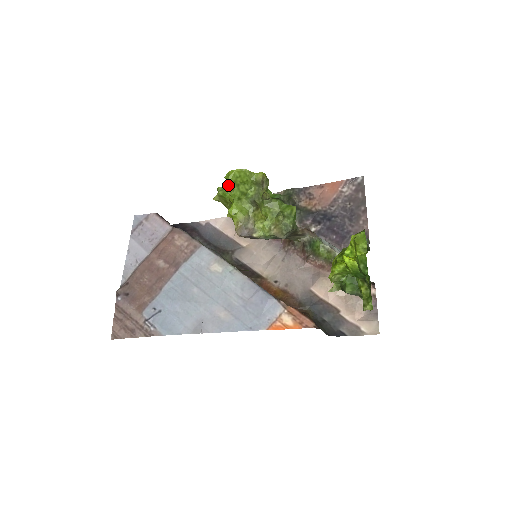
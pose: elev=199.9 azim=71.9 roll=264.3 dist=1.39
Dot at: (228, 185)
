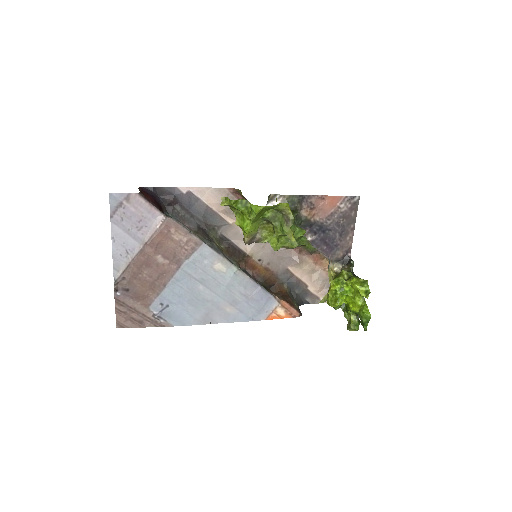
Dot at: (254, 216)
